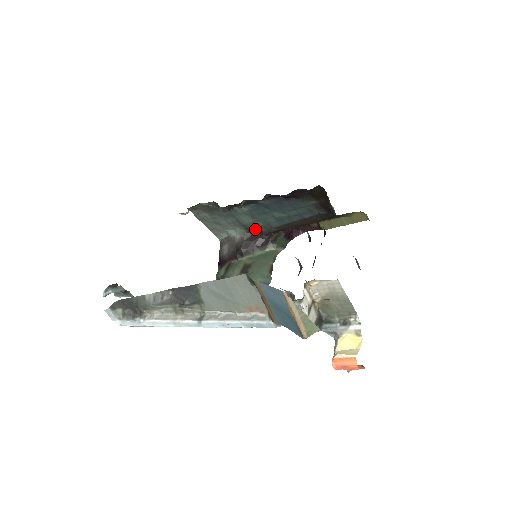
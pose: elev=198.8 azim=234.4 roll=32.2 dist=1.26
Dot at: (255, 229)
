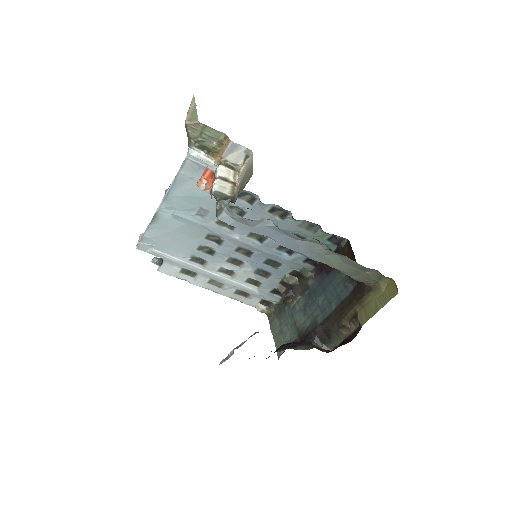
Dot at: (305, 333)
